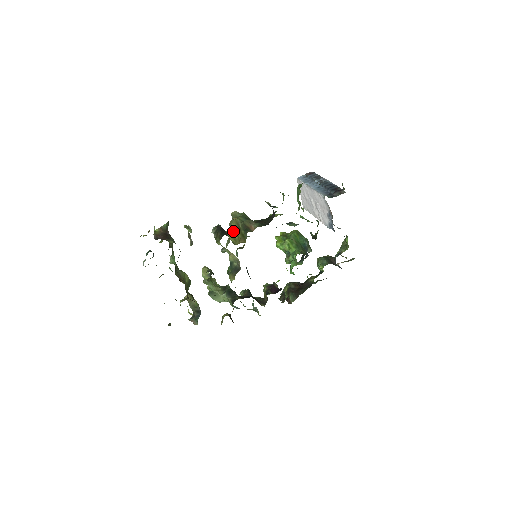
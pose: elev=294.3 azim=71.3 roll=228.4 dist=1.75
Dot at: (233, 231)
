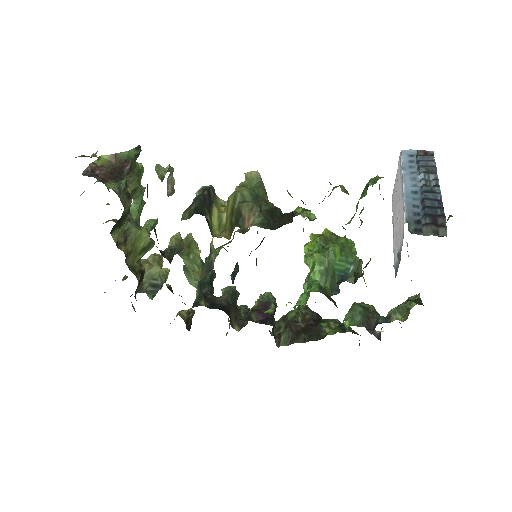
Dot at: (225, 208)
